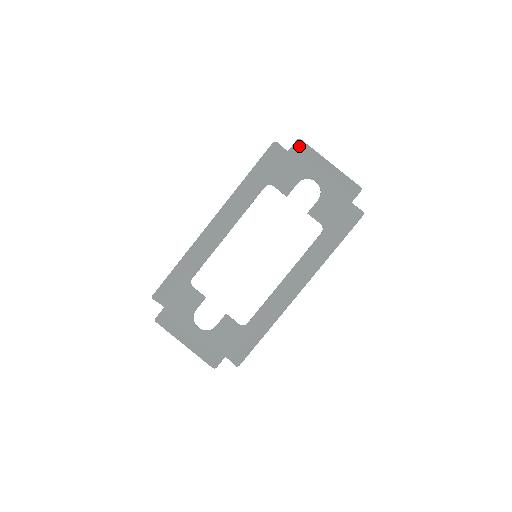
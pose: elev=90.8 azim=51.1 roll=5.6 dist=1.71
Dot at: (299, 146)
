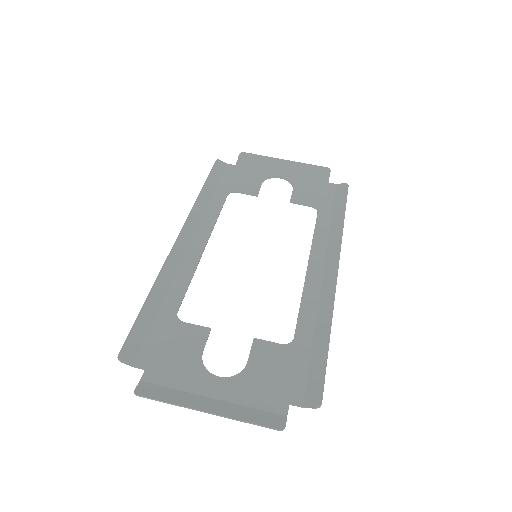
Dot at: (244, 158)
